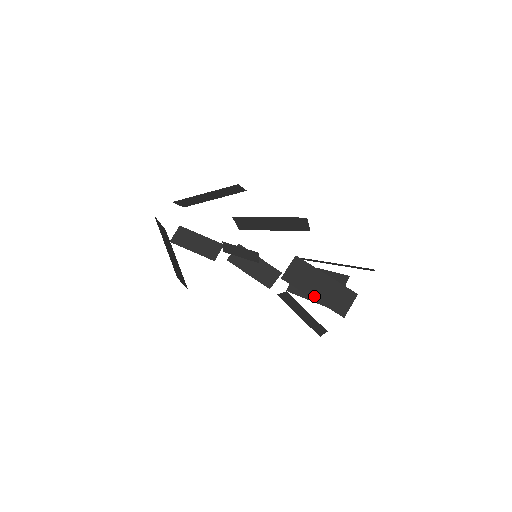
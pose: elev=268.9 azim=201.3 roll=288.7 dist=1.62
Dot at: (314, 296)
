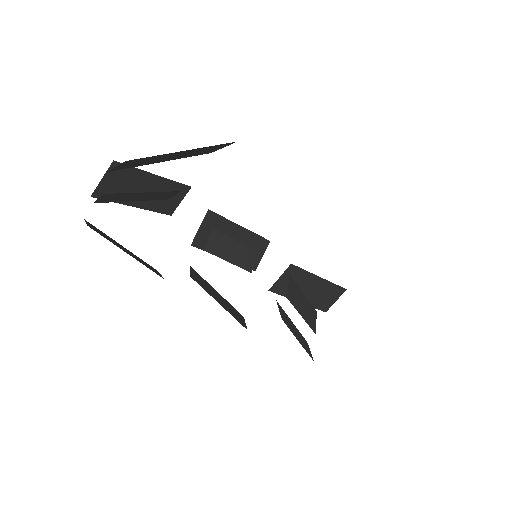
Dot at: occluded
